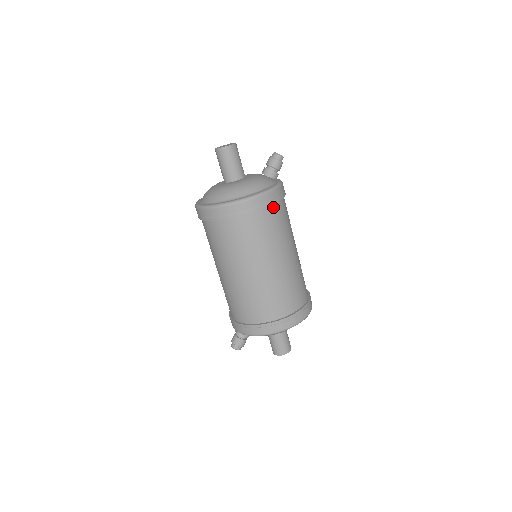
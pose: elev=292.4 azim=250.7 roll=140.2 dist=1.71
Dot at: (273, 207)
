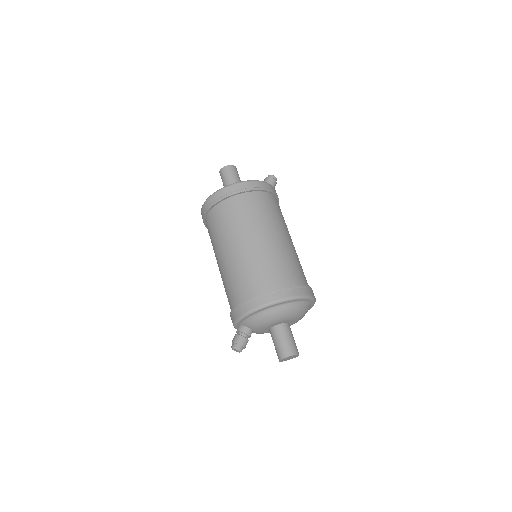
Dot at: (265, 194)
